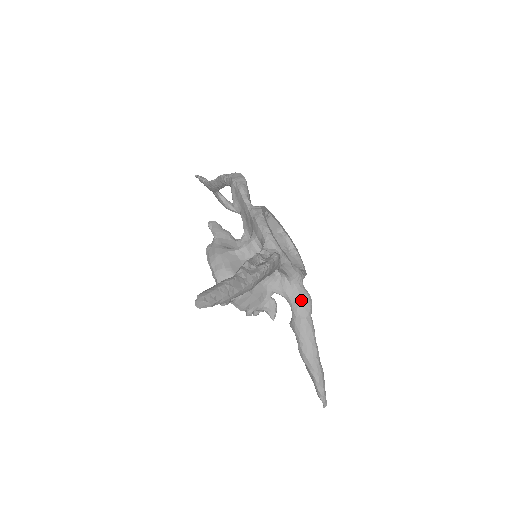
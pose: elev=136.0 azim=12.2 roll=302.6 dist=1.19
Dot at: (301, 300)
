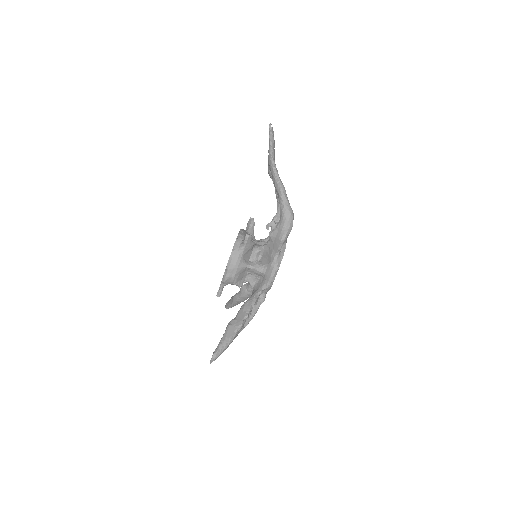
Dot at: occluded
